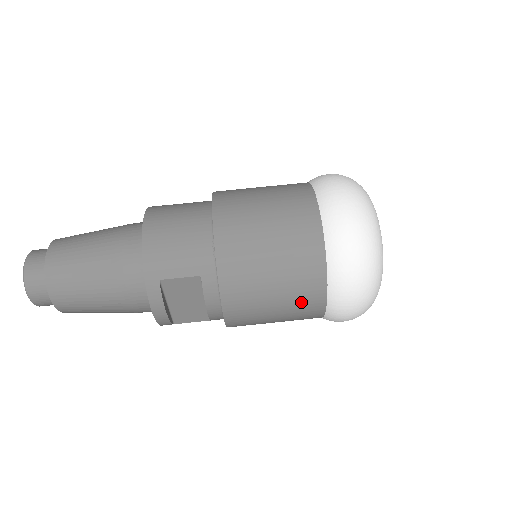
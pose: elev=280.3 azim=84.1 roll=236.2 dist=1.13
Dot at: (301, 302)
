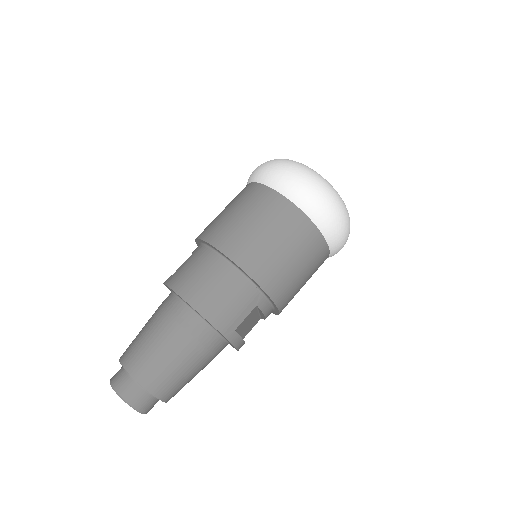
Dot at: (317, 267)
